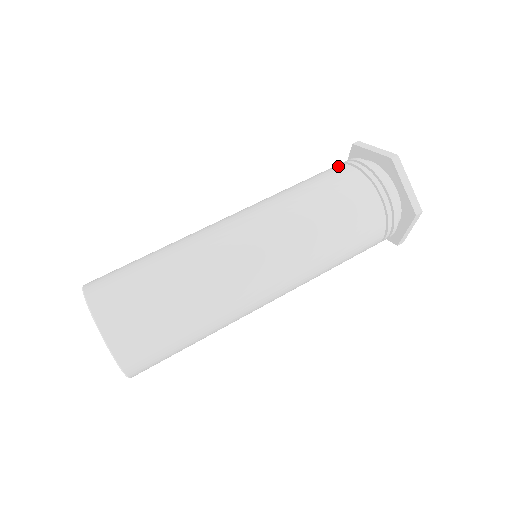
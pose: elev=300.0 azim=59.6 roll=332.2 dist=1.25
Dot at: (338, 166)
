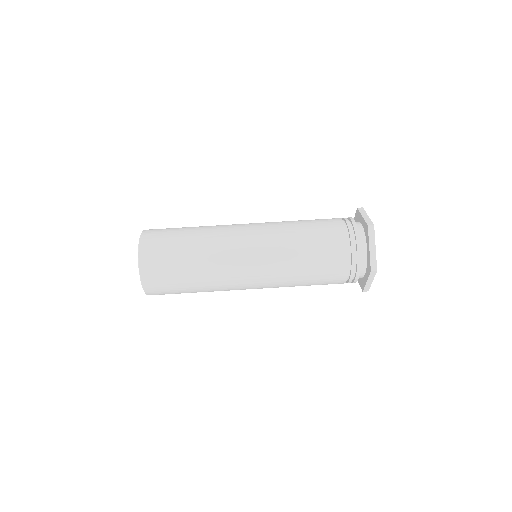
Dot at: (336, 218)
